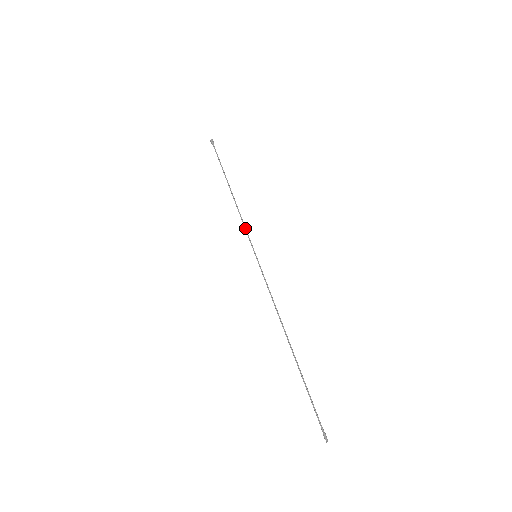
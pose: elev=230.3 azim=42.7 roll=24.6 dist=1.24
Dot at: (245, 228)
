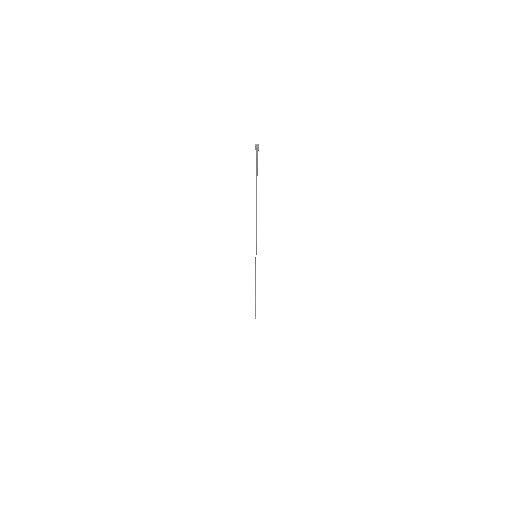
Dot at: (256, 239)
